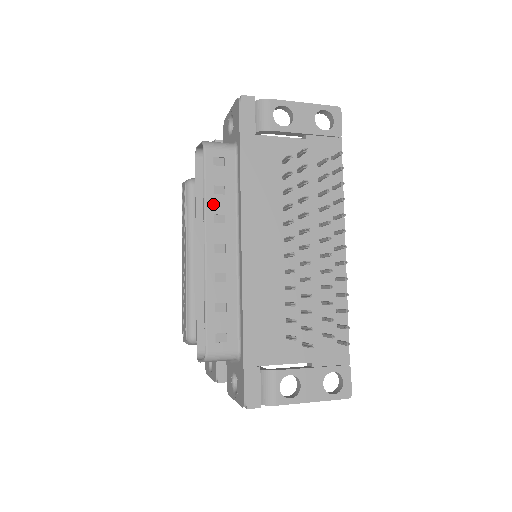
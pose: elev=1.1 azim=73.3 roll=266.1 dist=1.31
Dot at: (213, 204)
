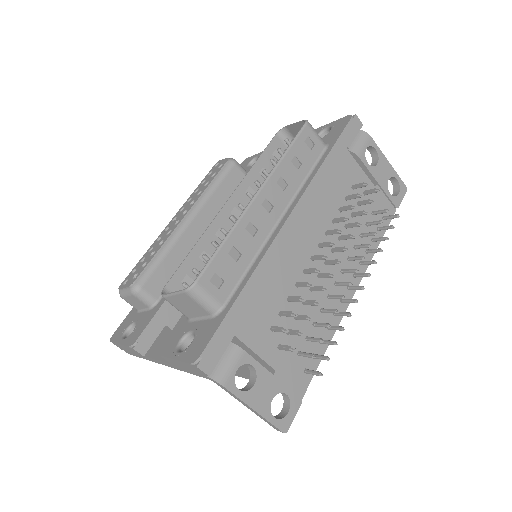
Dot at: (285, 168)
